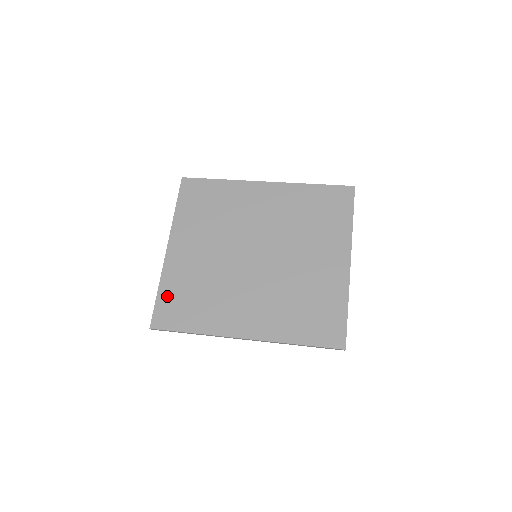
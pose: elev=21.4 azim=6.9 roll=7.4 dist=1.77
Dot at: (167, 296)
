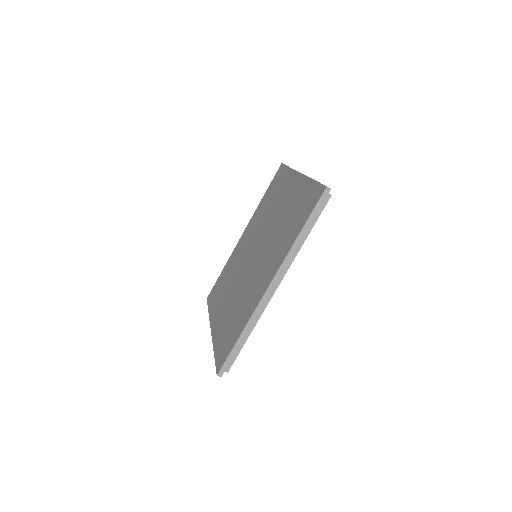
Dot at: (219, 346)
